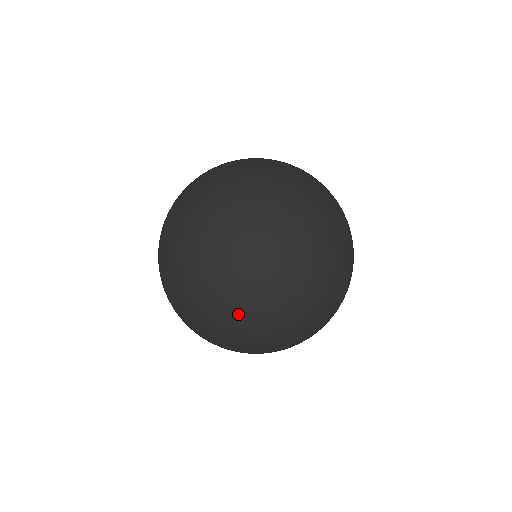
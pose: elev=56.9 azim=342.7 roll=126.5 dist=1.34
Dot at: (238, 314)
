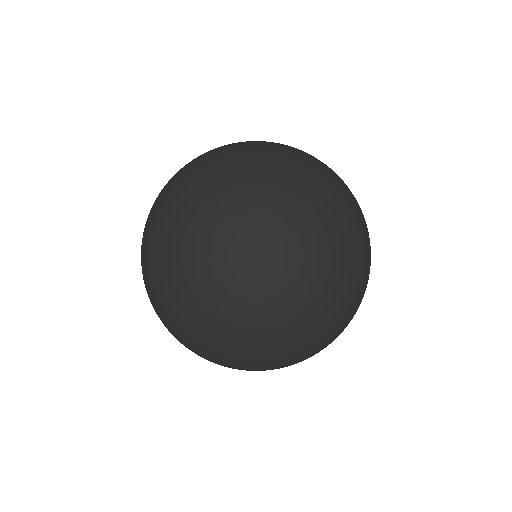
Dot at: (249, 365)
